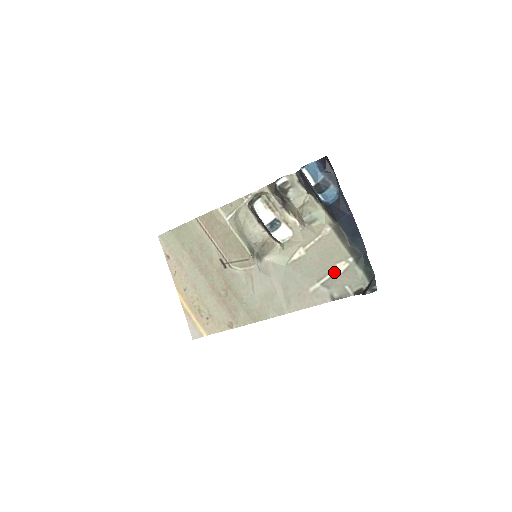
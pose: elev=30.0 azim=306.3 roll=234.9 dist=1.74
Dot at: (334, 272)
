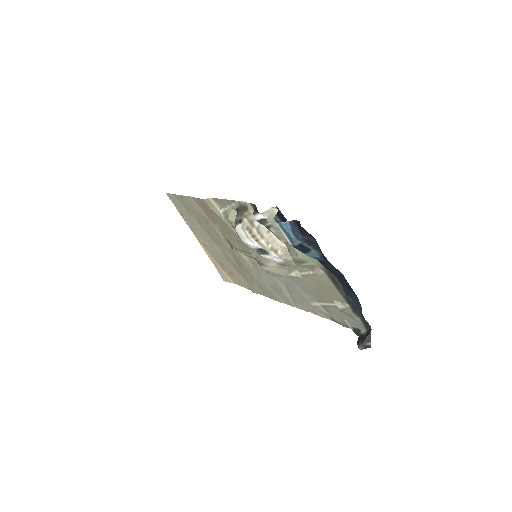
Dot at: (332, 304)
